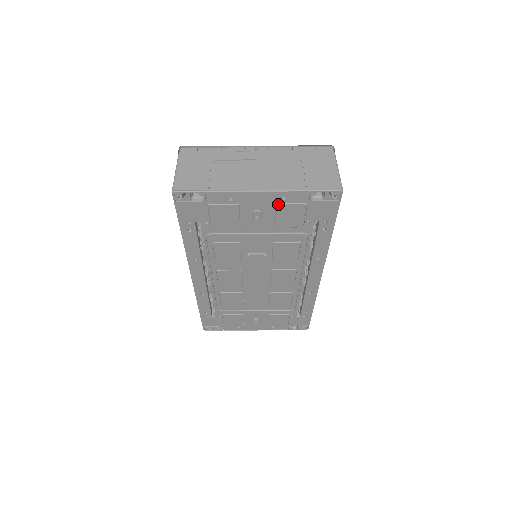
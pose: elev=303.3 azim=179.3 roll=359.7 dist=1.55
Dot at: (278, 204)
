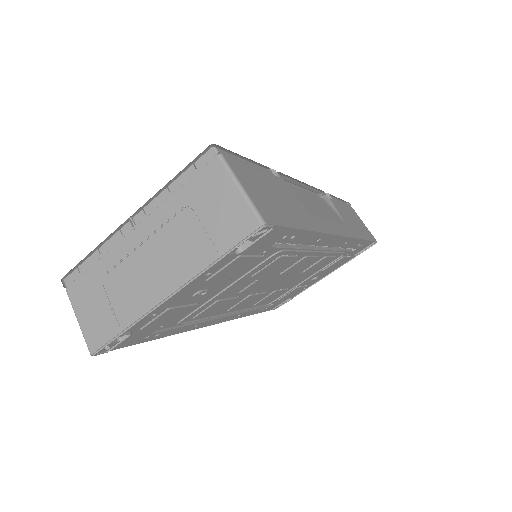
Dot at: (208, 280)
